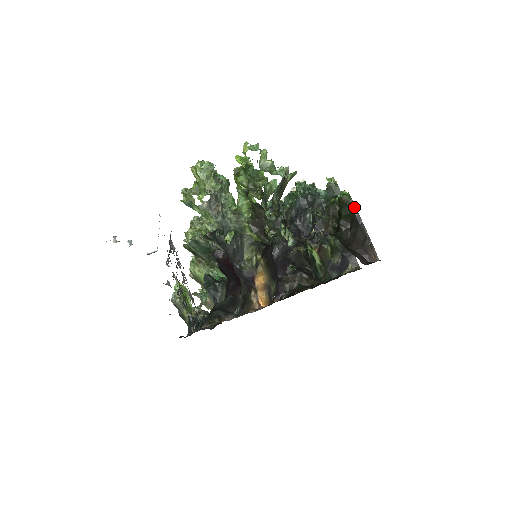
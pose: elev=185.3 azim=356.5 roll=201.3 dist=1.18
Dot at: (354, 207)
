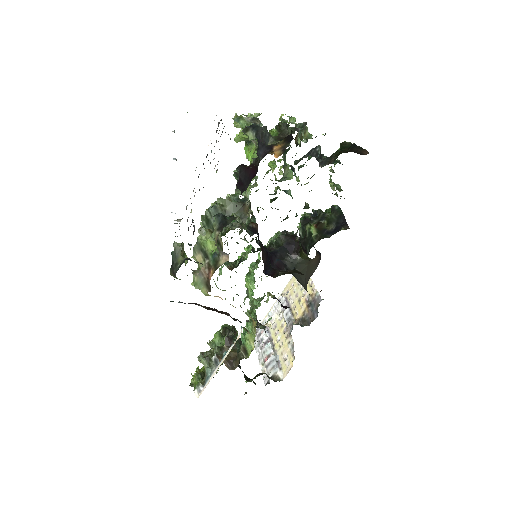
Dot at: occluded
